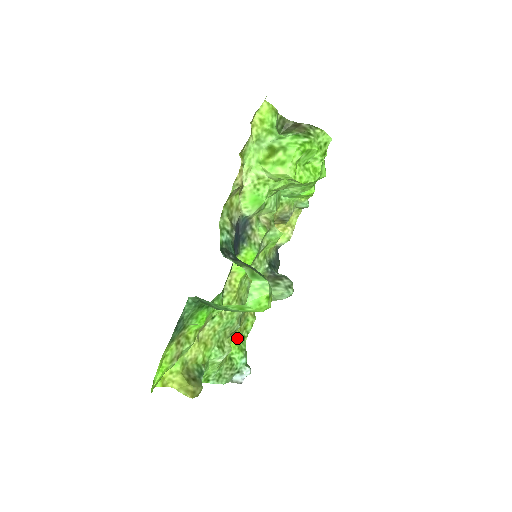
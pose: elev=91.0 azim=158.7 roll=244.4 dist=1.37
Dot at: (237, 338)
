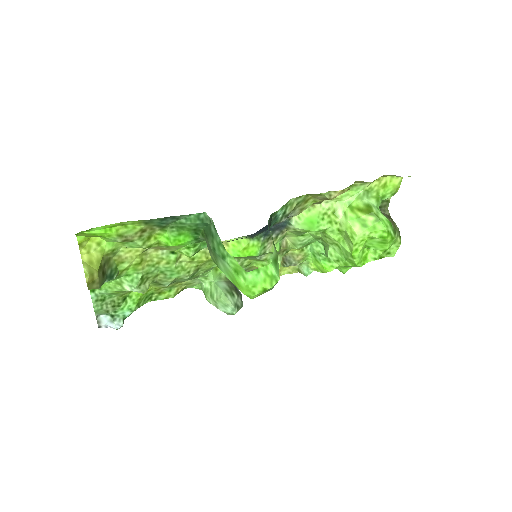
Dot at: (149, 291)
